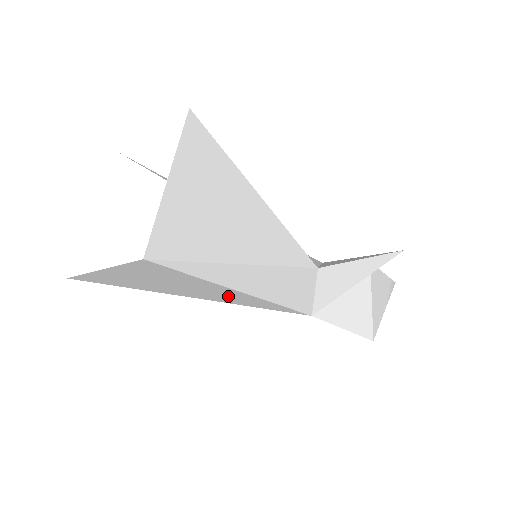
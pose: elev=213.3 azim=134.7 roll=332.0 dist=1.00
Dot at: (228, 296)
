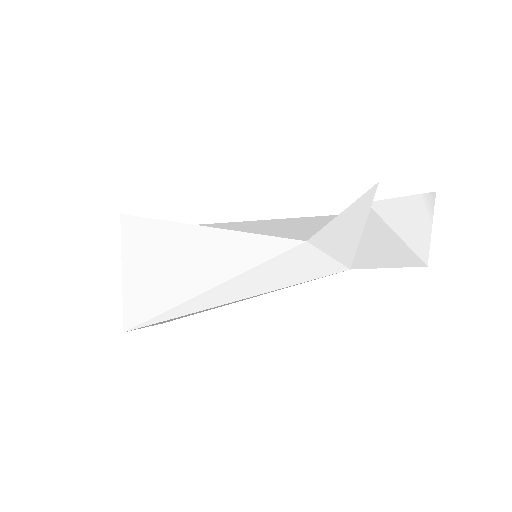
Dot at: occluded
